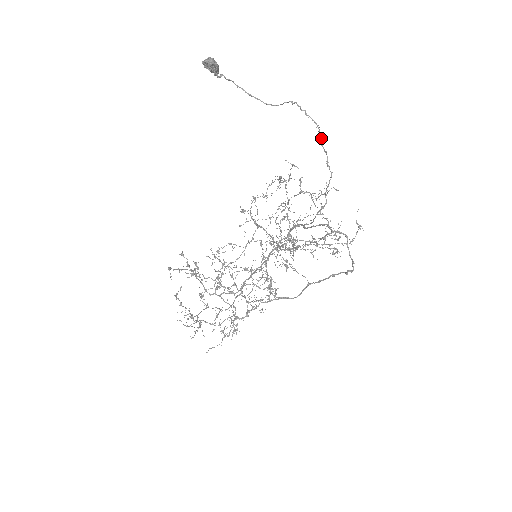
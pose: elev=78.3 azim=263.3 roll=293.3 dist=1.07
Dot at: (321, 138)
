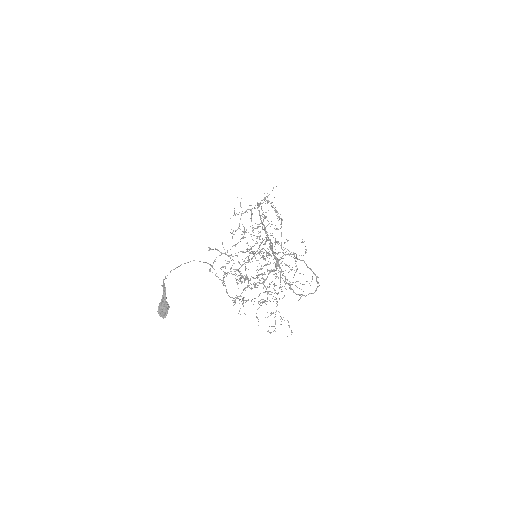
Dot at: occluded
